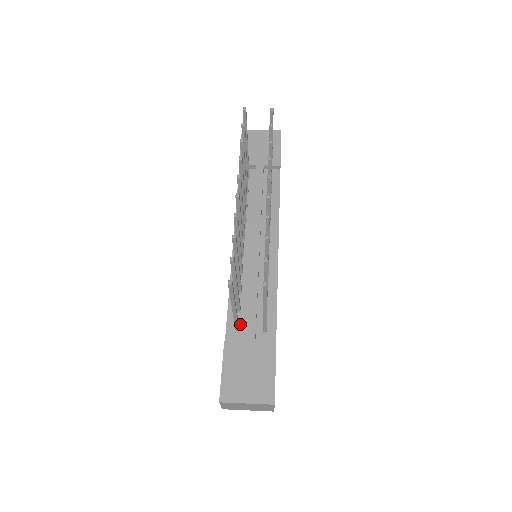
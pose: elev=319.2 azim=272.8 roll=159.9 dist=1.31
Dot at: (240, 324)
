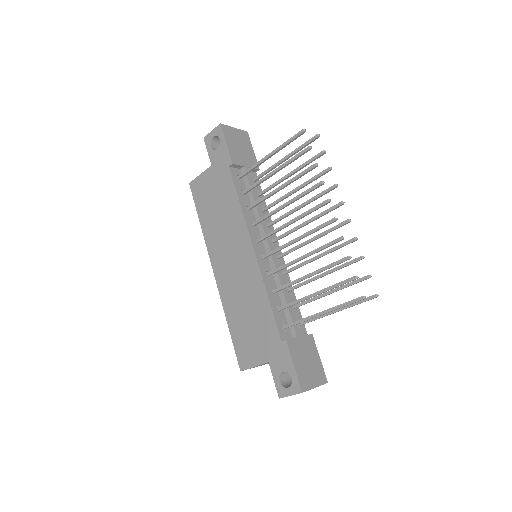
Dot at: (284, 323)
